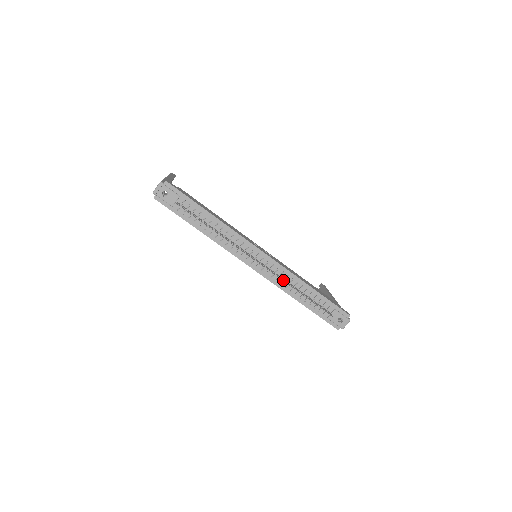
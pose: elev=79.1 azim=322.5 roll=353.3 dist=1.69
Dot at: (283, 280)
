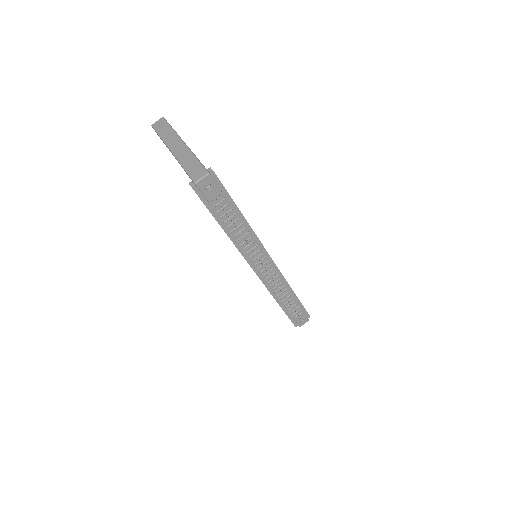
Dot at: occluded
